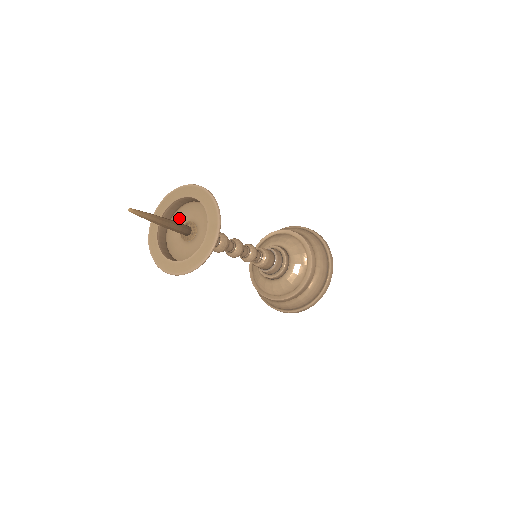
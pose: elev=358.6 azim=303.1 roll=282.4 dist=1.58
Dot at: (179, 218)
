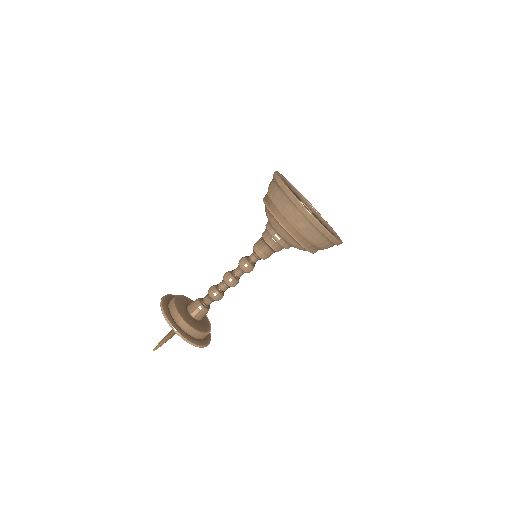
Dot at: occluded
